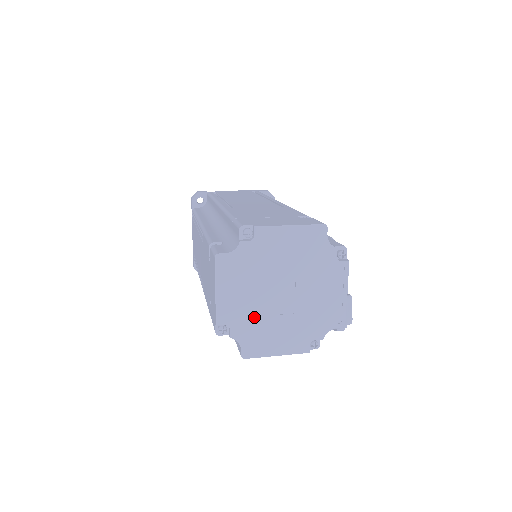
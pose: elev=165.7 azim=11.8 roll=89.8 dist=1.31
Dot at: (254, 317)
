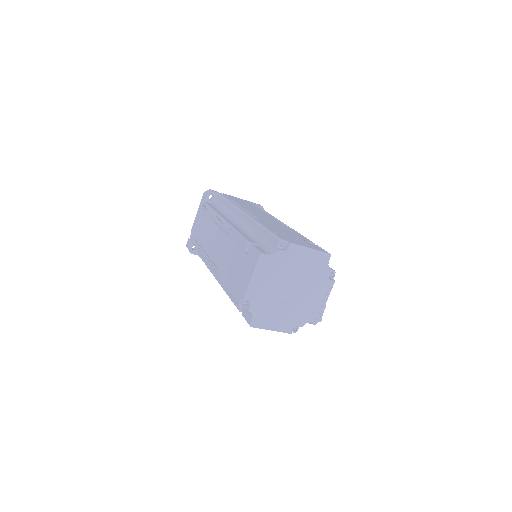
Dot at: (268, 301)
